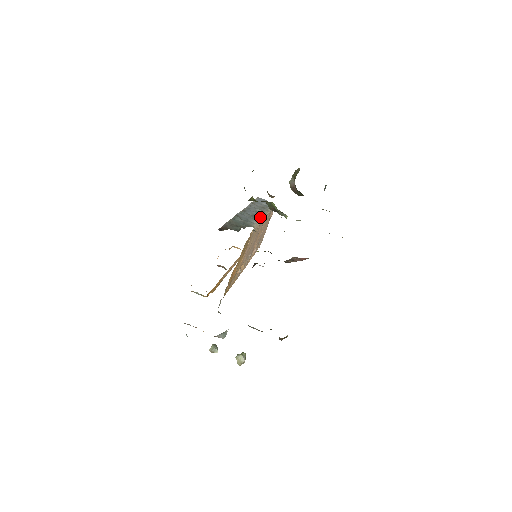
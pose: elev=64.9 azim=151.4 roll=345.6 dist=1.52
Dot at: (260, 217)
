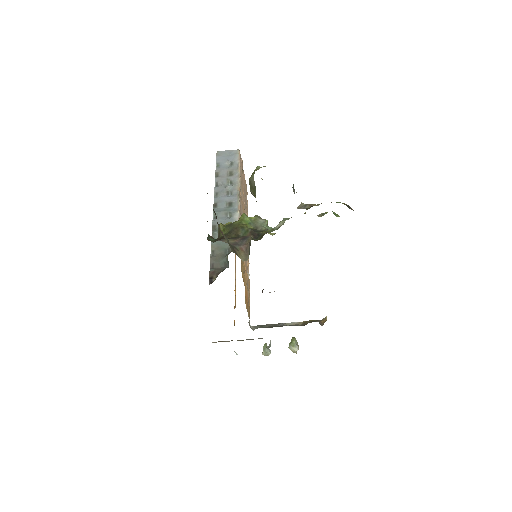
Dot at: (236, 203)
